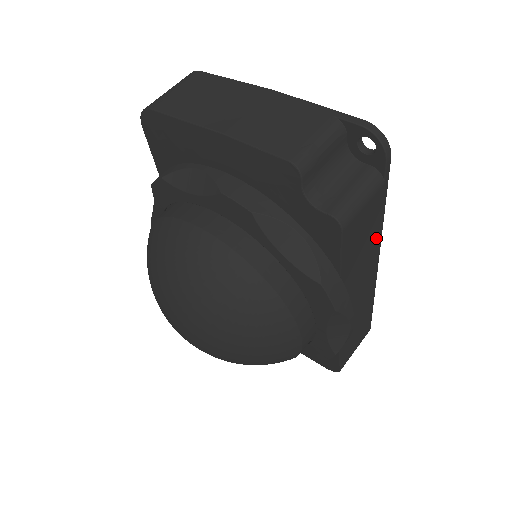
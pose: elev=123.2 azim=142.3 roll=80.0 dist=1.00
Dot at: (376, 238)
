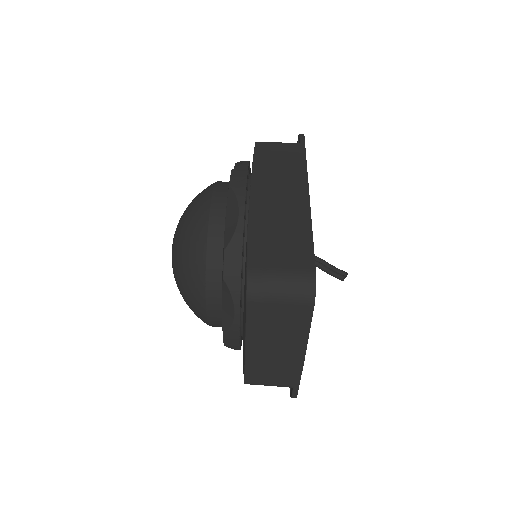
Dot at: occluded
